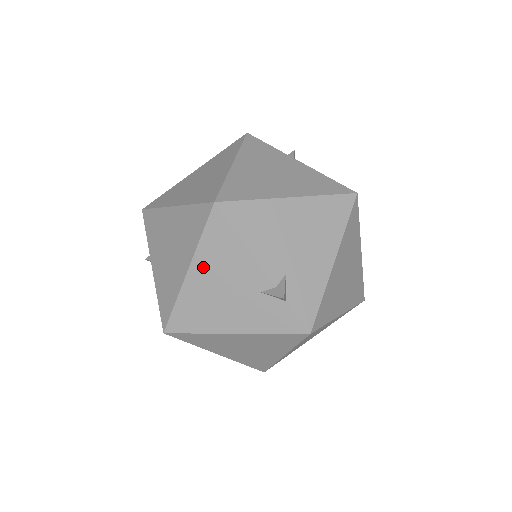
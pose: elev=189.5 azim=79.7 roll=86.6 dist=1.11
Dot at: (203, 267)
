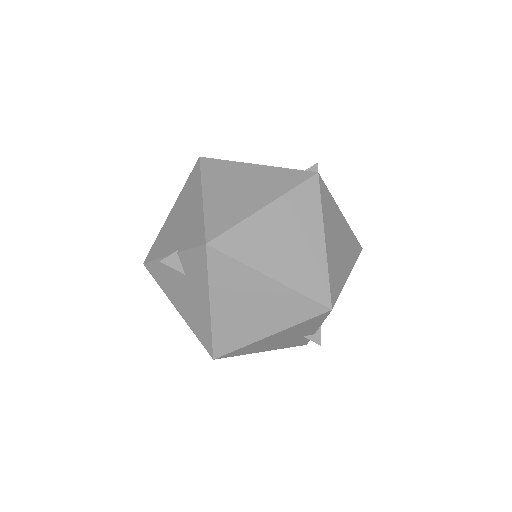
Dot at: (284, 333)
